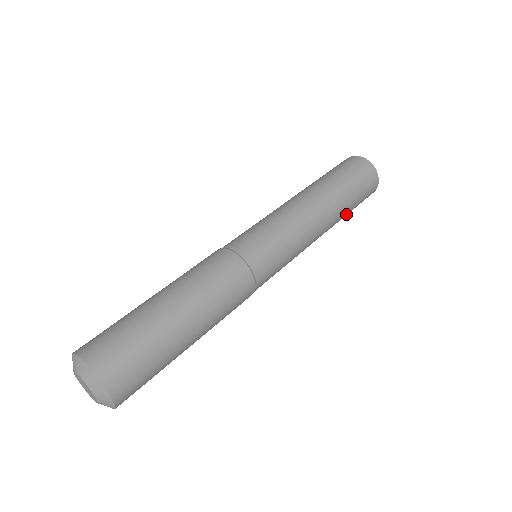
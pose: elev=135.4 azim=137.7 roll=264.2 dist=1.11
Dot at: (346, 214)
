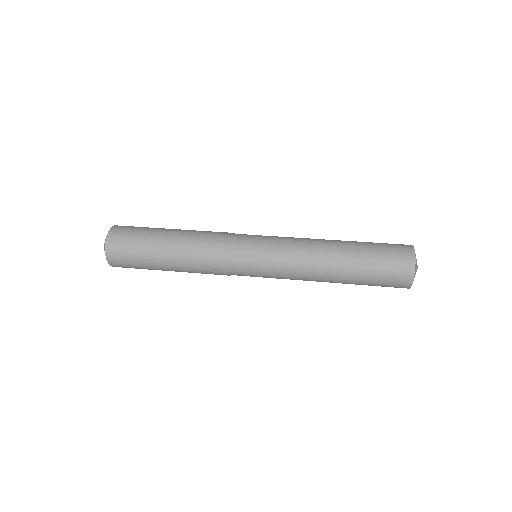
Dot at: (360, 259)
